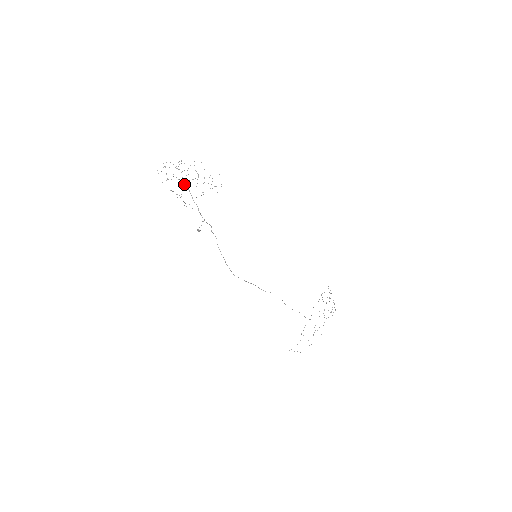
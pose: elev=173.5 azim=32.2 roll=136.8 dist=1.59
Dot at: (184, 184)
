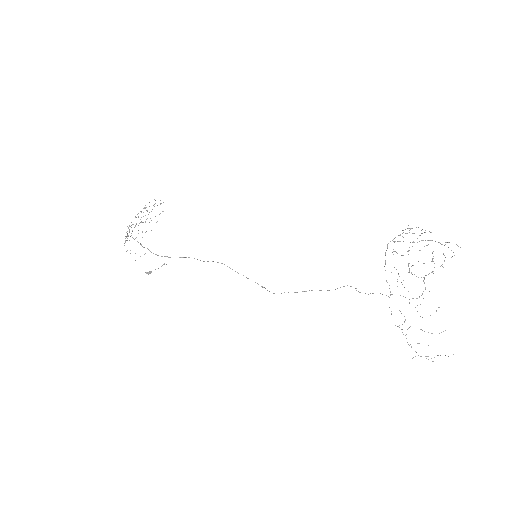
Dot at: occluded
